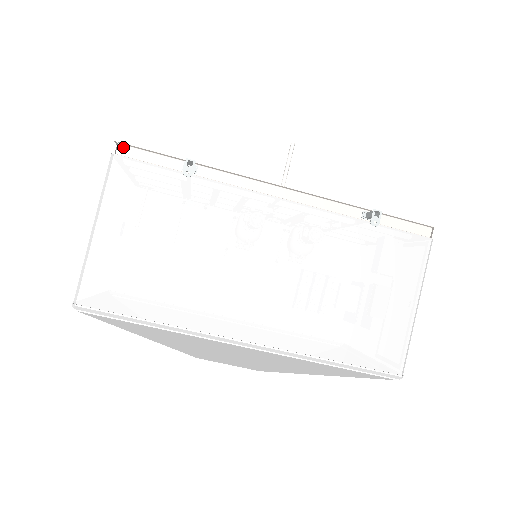
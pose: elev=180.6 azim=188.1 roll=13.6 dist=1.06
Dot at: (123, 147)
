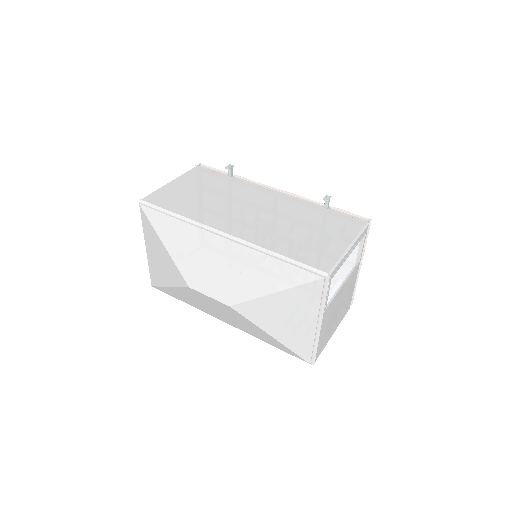
Dot at: (202, 166)
